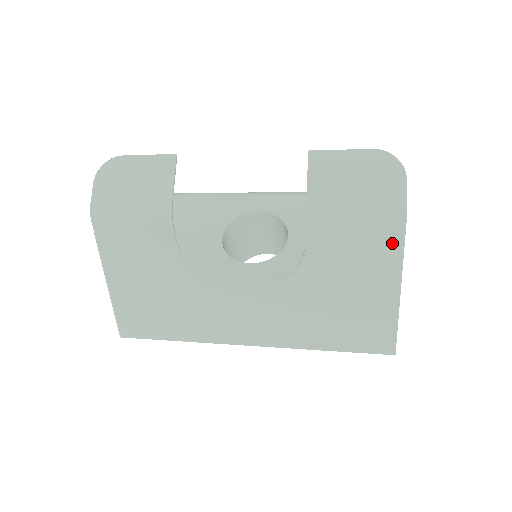
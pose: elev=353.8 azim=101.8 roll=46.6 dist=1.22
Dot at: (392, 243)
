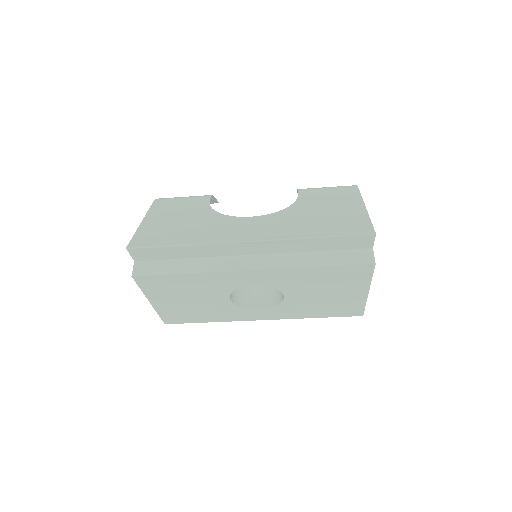
Dot at: (352, 192)
